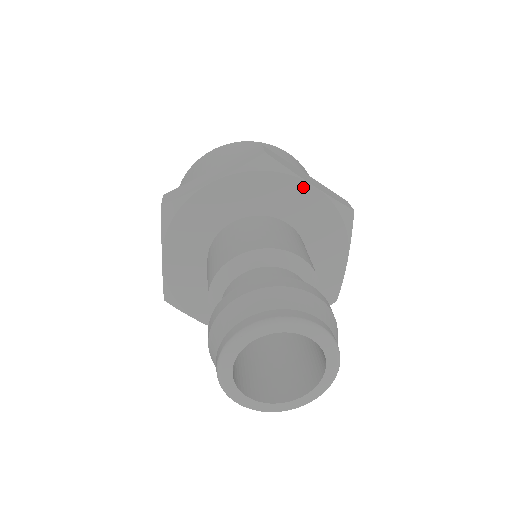
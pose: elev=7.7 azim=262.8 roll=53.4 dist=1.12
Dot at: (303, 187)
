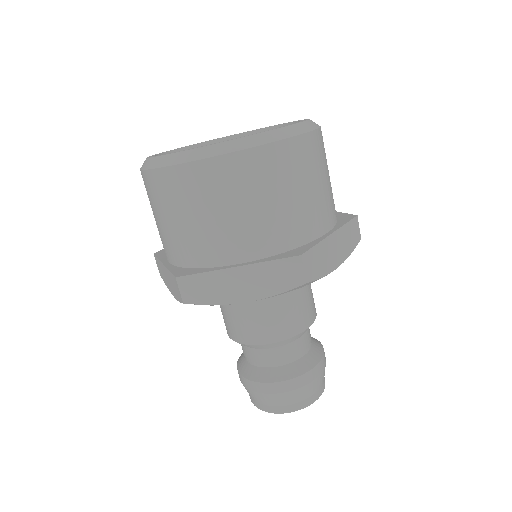
Dot at: occluded
